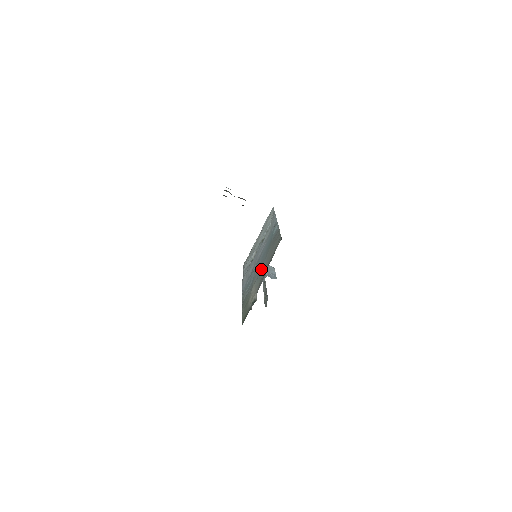
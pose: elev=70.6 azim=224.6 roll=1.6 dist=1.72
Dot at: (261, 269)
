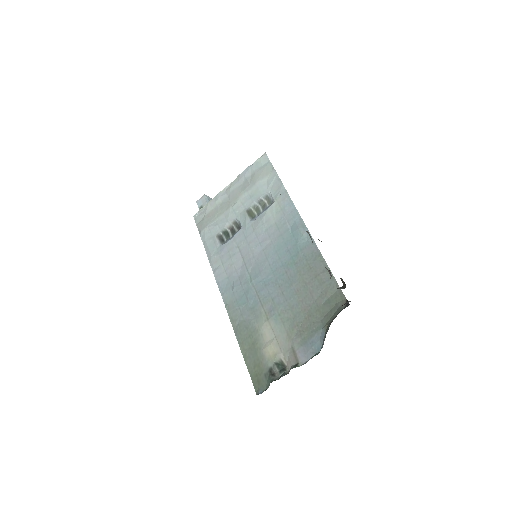
Dot at: (281, 301)
